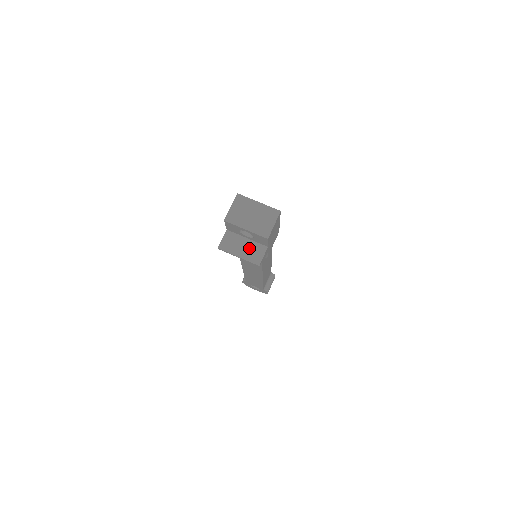
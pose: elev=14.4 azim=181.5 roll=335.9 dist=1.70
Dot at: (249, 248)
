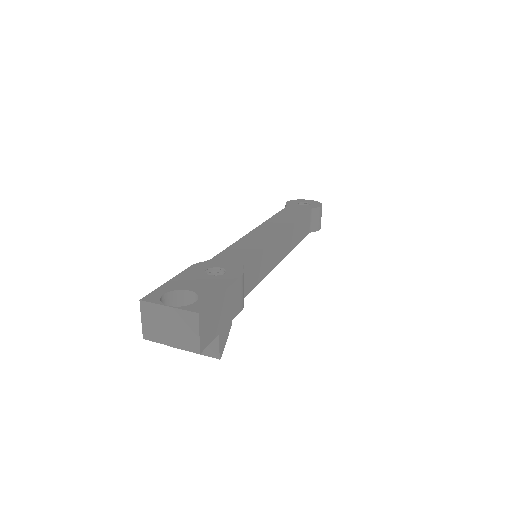
Dot at: occluded
